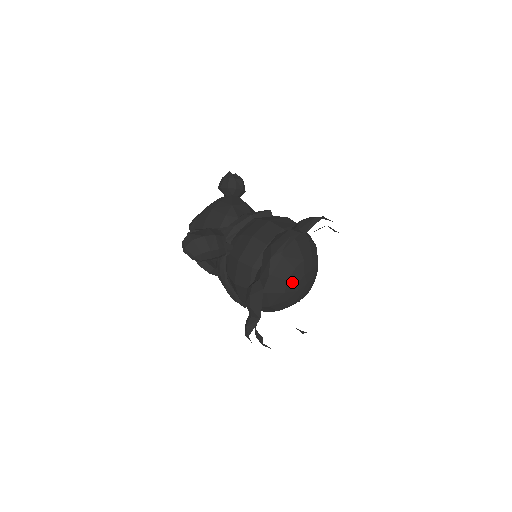
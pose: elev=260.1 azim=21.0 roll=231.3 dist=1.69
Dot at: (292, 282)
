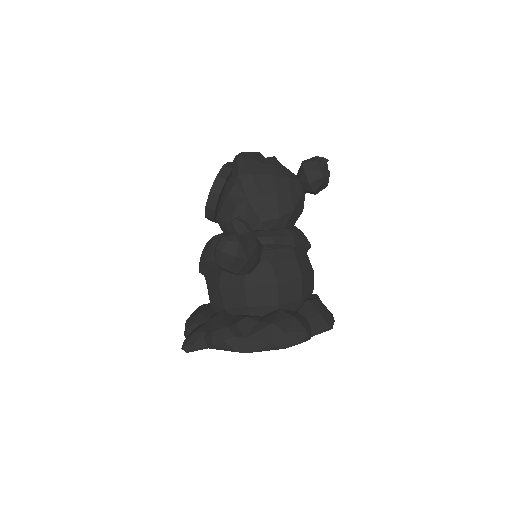
Dot at: occluded
